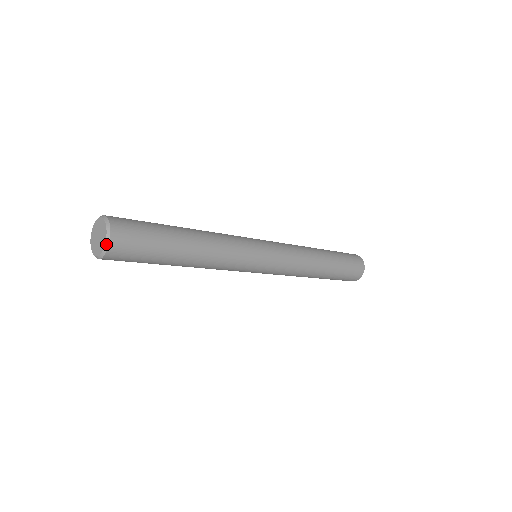
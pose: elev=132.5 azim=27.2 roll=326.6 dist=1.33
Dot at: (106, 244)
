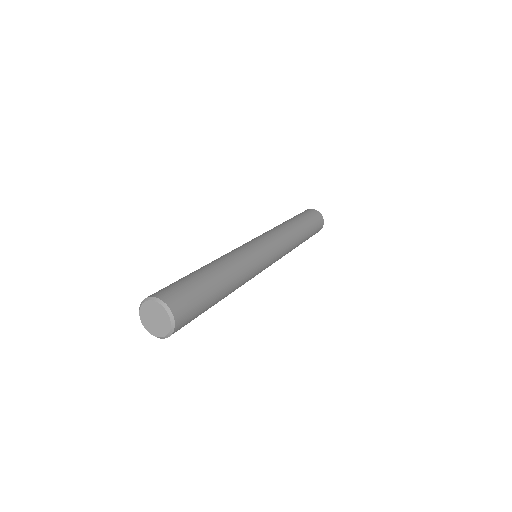
Dot at: (171, 319)
